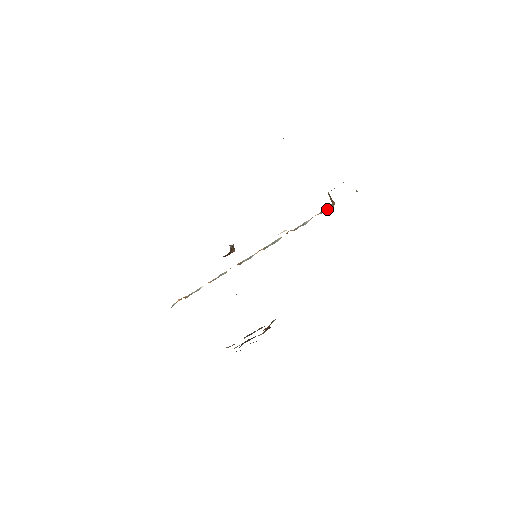
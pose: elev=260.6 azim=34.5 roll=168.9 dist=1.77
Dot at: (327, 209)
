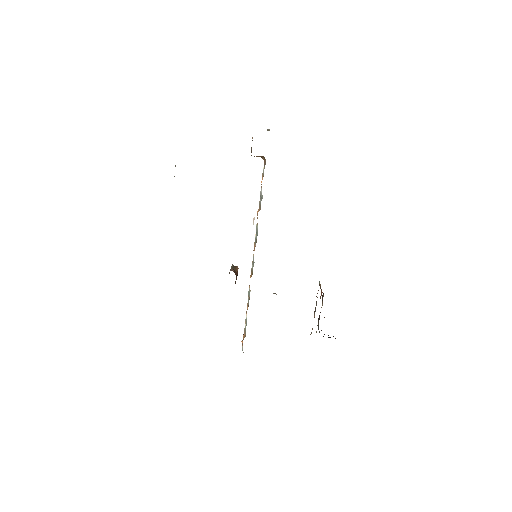
Dot at: (264, 167)
